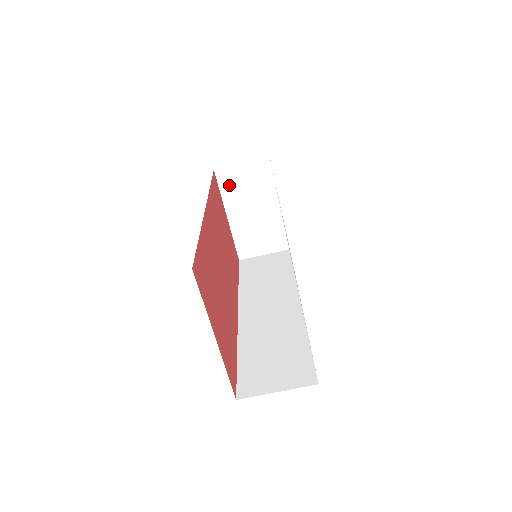
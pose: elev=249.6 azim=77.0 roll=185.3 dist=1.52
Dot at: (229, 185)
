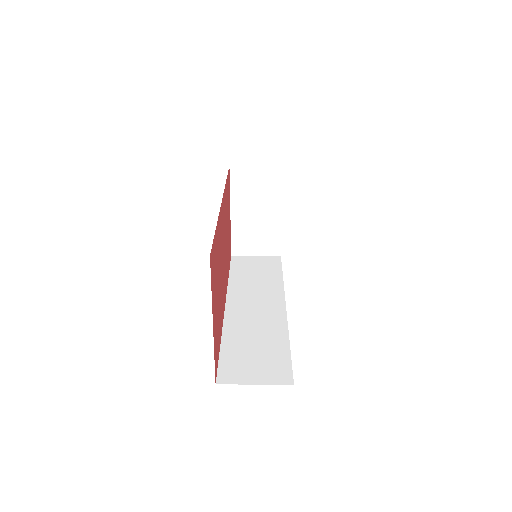
Dot at: (240, 183)
